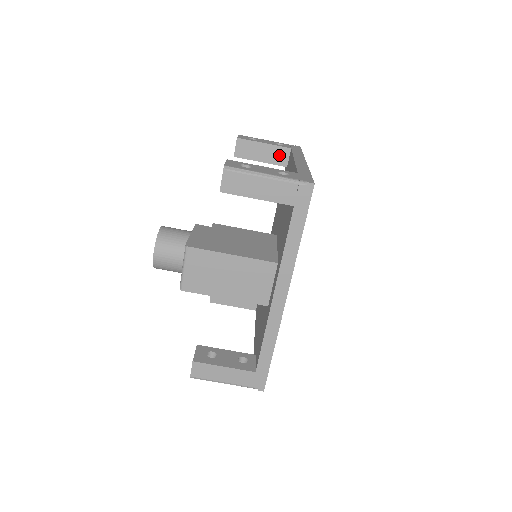
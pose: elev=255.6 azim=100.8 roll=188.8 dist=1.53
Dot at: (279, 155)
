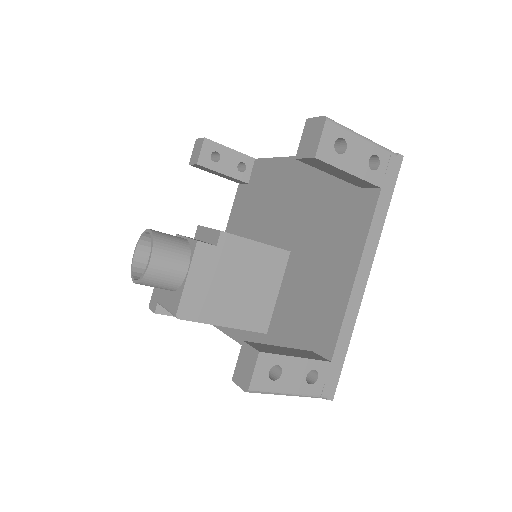
Dot at: (360, 182)
